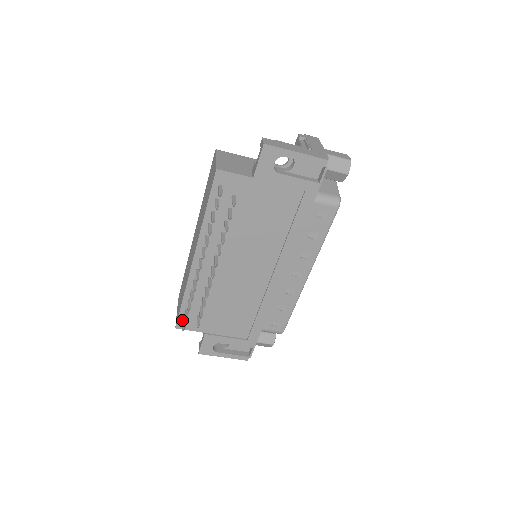
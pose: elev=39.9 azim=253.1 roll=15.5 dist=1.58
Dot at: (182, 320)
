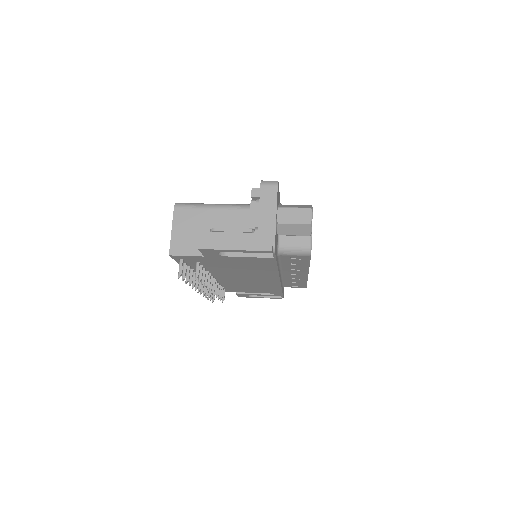
Dot at: occluded
